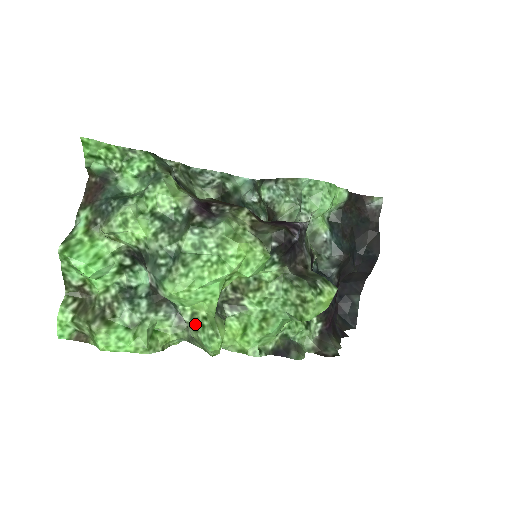
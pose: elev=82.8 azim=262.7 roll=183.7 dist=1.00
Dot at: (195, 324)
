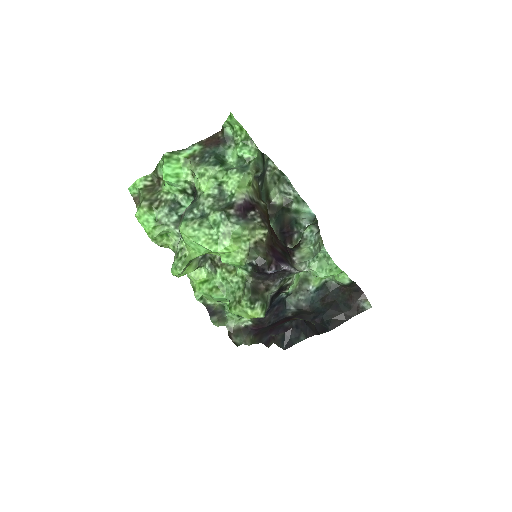
Dot at: (179, 253)
